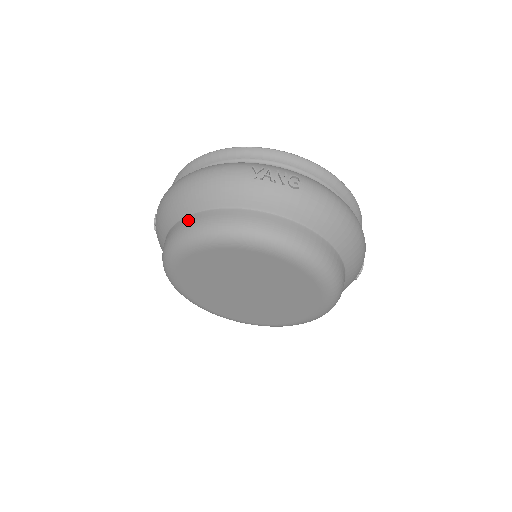
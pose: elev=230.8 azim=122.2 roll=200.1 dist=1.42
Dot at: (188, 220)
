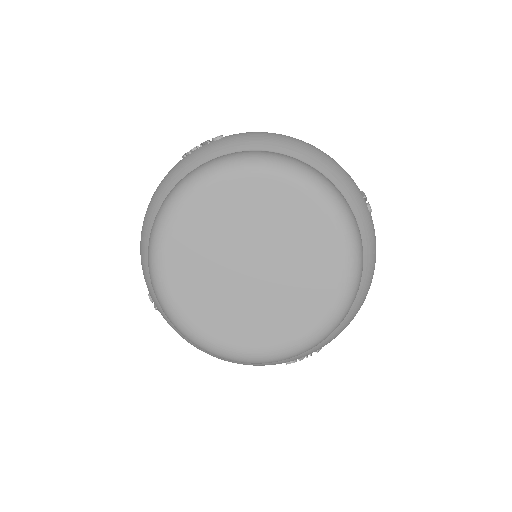
Dot at: occluded
